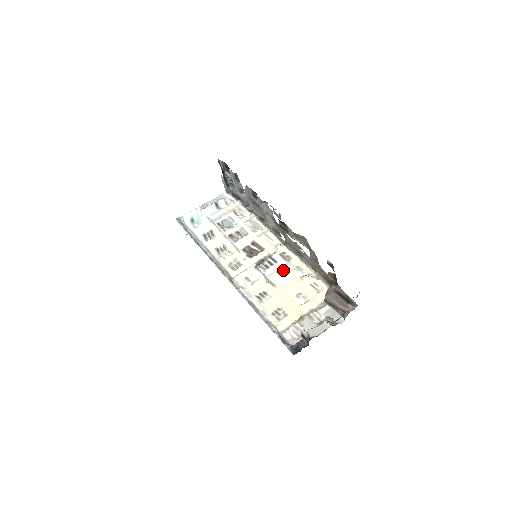
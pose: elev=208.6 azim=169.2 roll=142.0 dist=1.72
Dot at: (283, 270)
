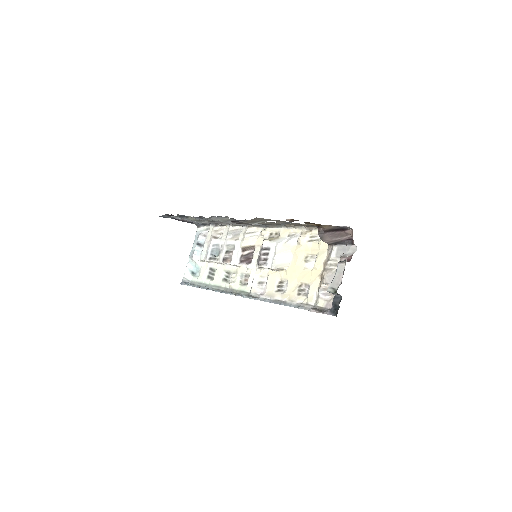
Dot at: (278, 251)
